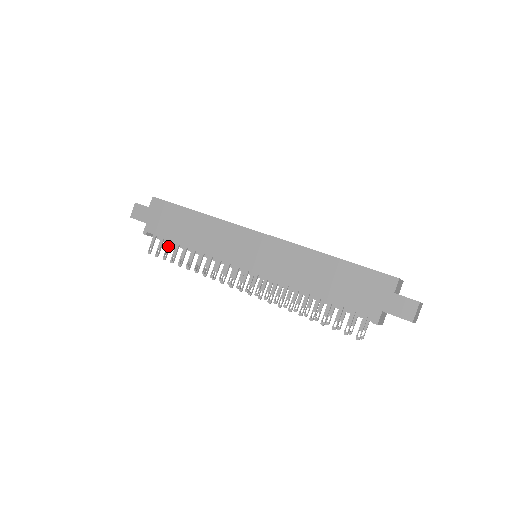
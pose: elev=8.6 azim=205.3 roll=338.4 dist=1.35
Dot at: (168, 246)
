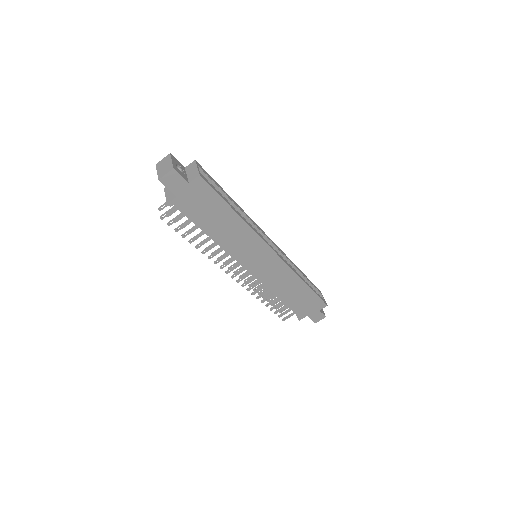
Dot at: (187, 223)
